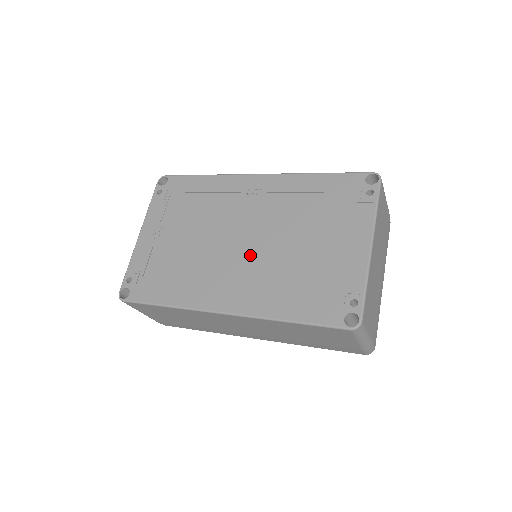
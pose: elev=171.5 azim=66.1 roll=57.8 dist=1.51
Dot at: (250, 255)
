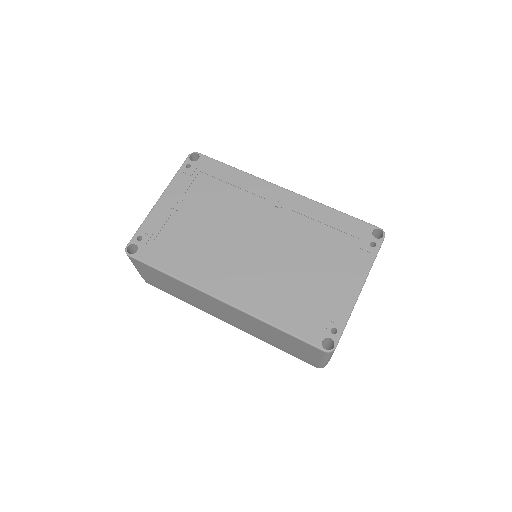
Dot at: (258, 258)
